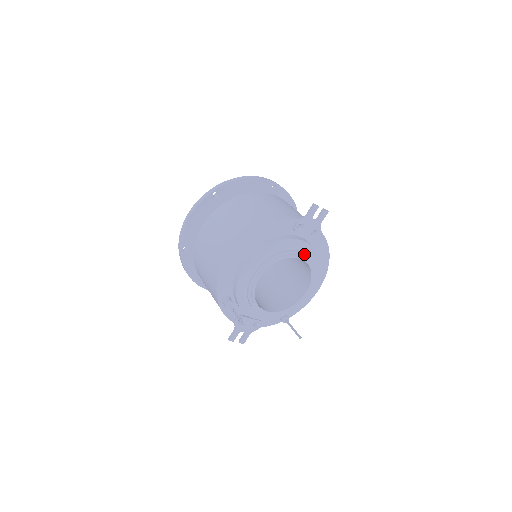
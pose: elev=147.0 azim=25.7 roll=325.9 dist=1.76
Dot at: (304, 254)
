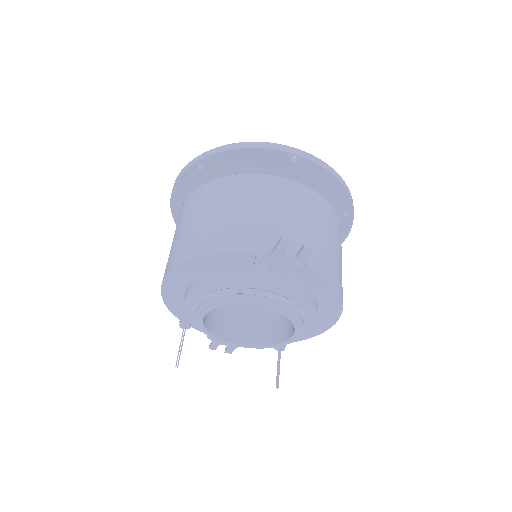
Dot at: (270, 302)
